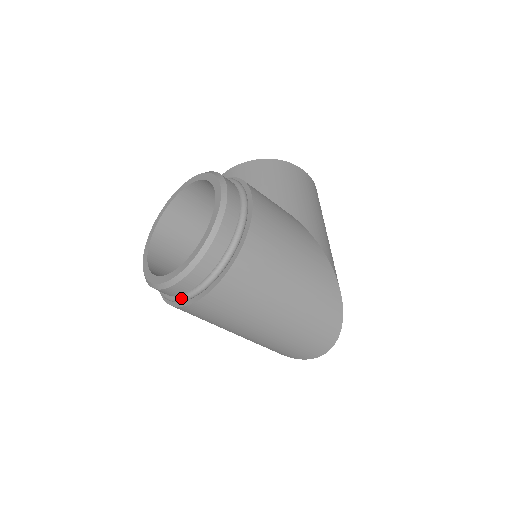
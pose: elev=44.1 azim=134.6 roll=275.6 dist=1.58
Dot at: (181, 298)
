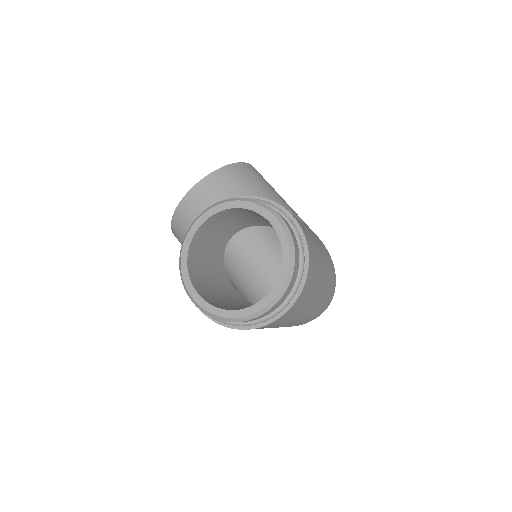
Dot at: (264, 320)
